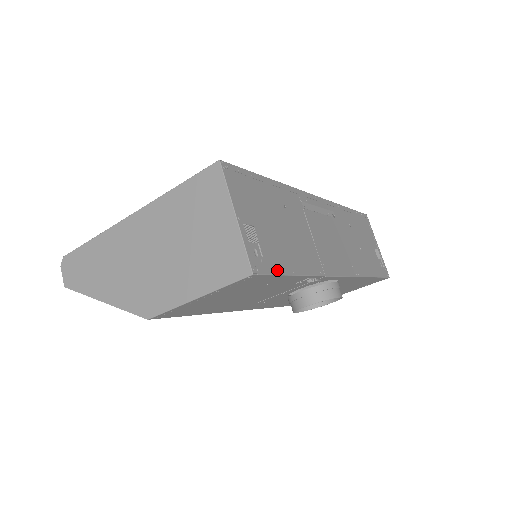
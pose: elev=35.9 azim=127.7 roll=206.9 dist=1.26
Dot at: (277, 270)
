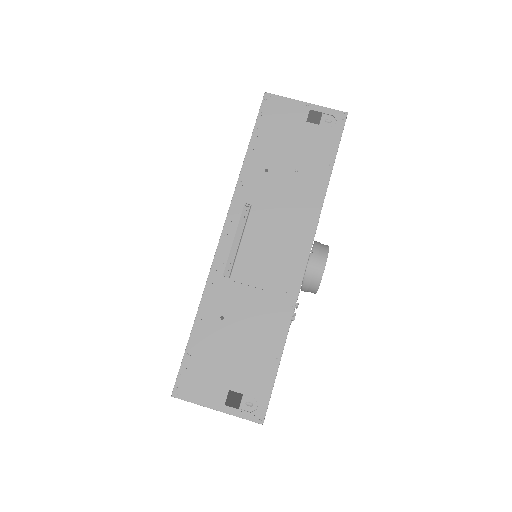
Dot at: (269, 386)
